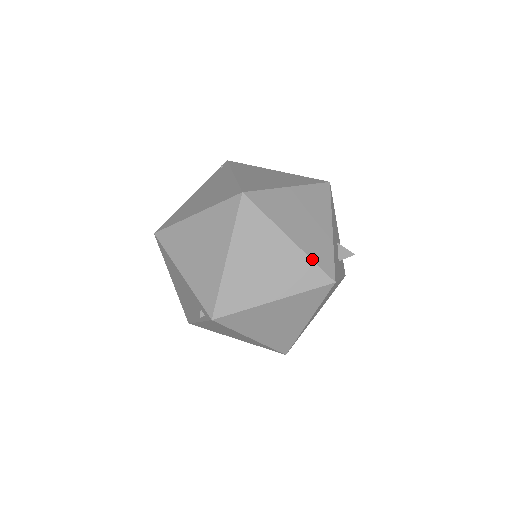
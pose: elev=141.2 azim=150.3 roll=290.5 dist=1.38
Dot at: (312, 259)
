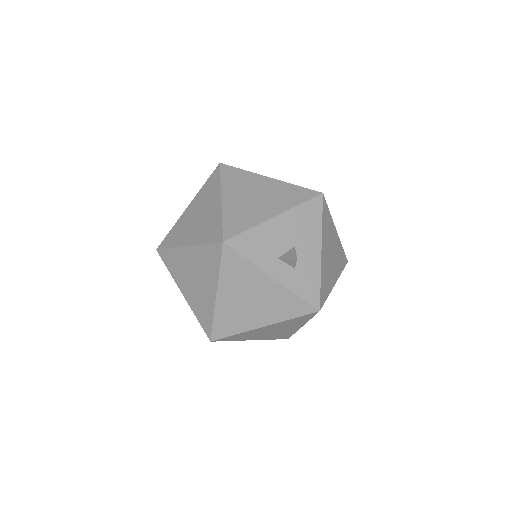
Dot at: (223, 218)
